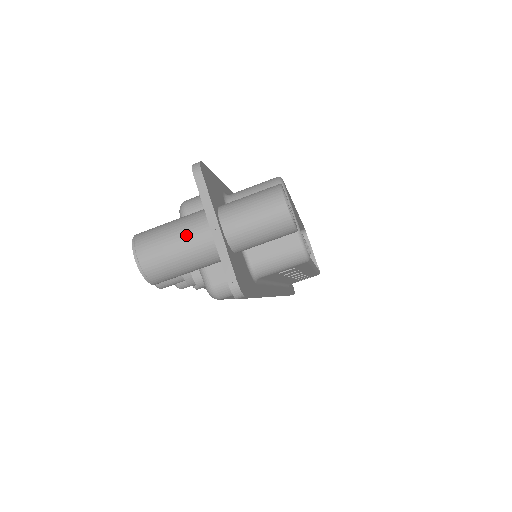
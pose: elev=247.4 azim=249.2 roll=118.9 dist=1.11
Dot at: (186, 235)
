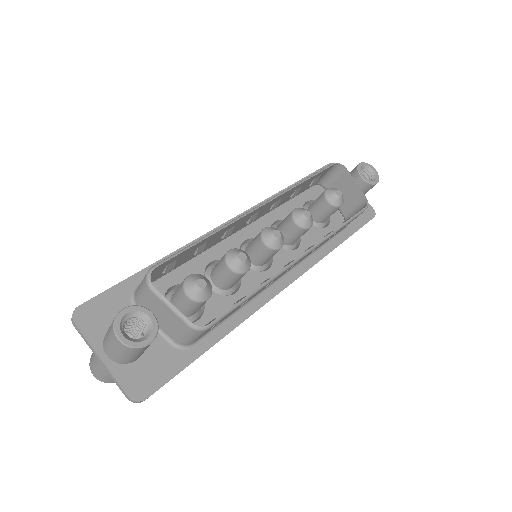
Dot at: (98, 362)
